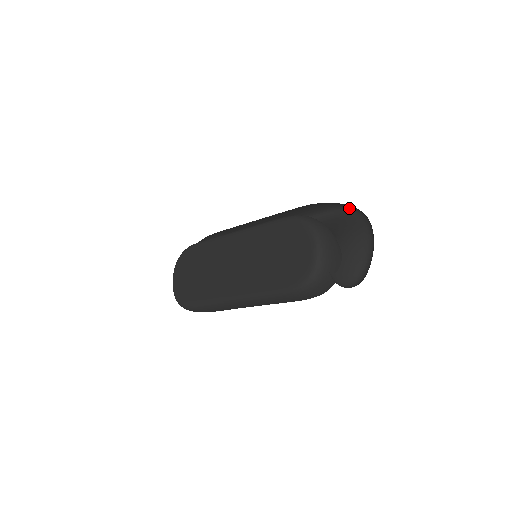
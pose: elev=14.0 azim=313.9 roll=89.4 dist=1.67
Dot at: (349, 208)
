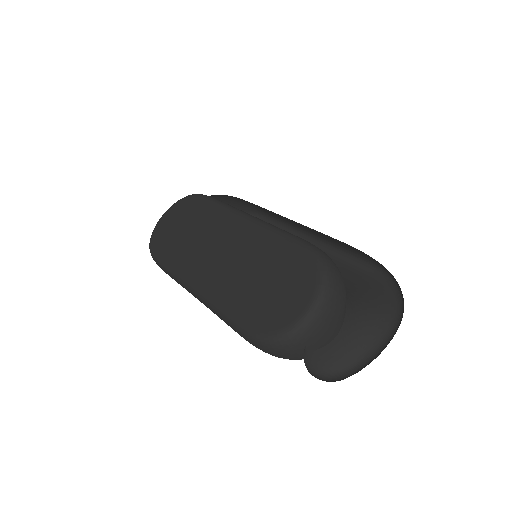
Dot at: (393, 280)
